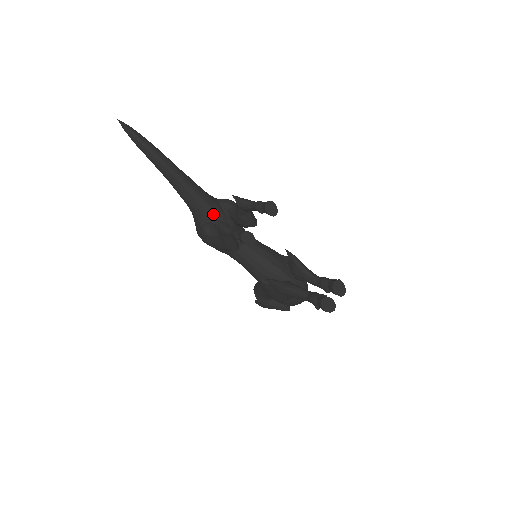
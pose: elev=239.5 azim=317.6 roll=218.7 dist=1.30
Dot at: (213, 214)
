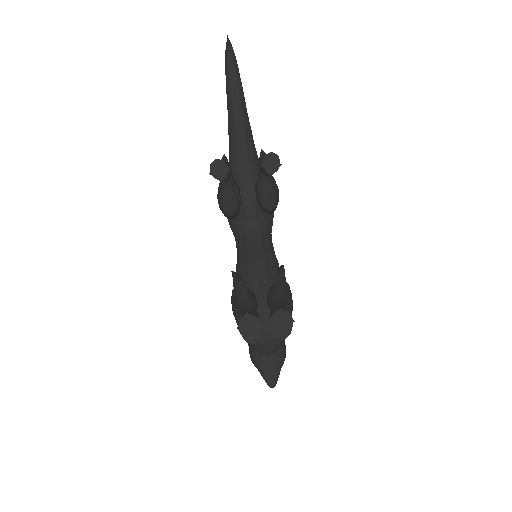
Dot at: (241, 171)
